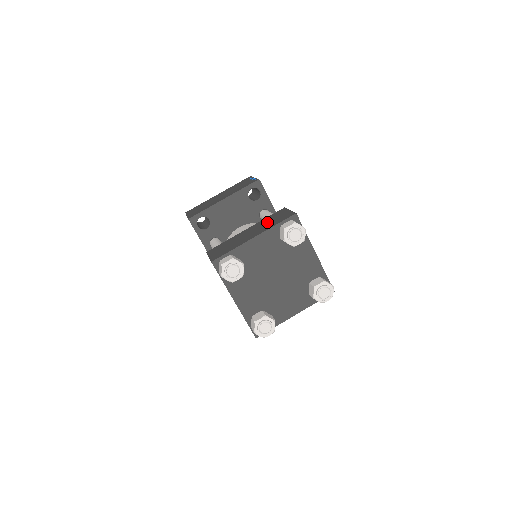
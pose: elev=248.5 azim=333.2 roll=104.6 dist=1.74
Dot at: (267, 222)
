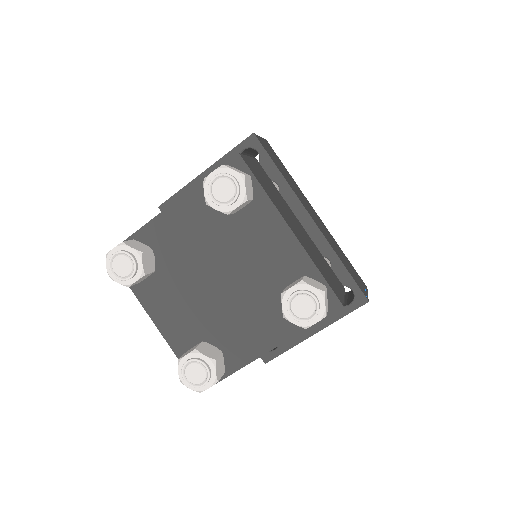
Dot at: occluded
